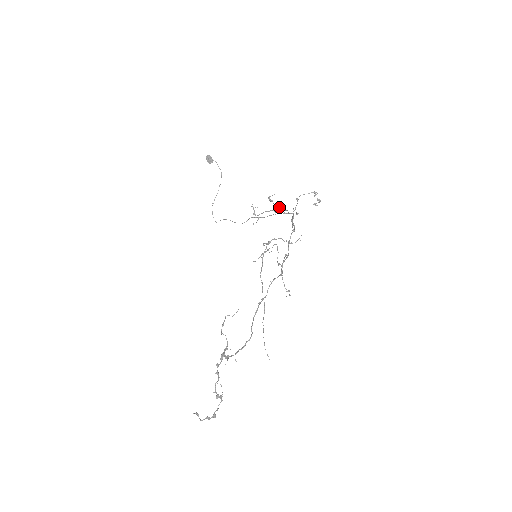
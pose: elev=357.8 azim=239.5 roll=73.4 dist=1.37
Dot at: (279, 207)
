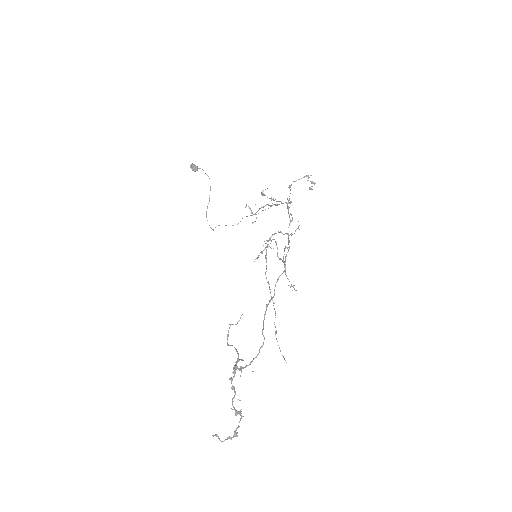
Dot at: (273, 200)
